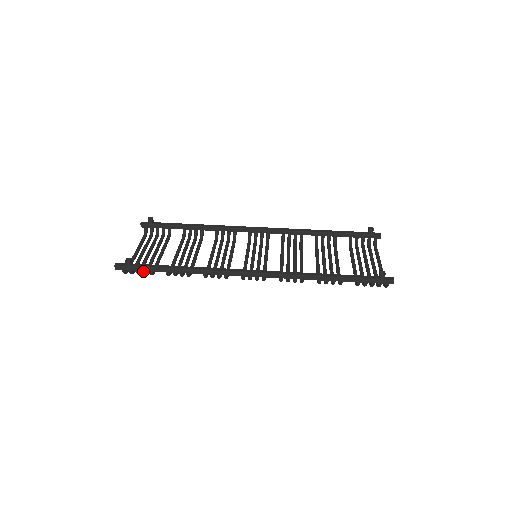
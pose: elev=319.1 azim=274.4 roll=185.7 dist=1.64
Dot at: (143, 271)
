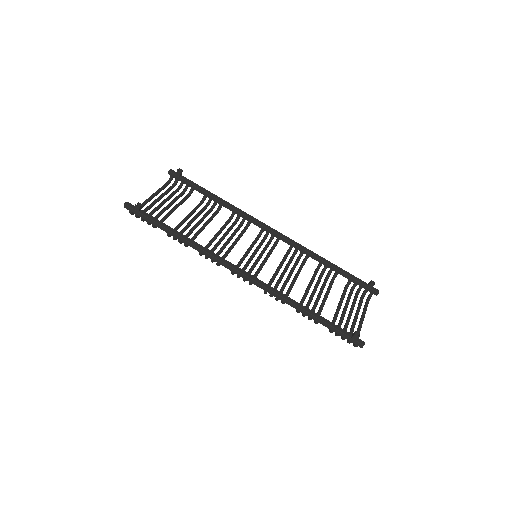
Dot at: (147, 221)
